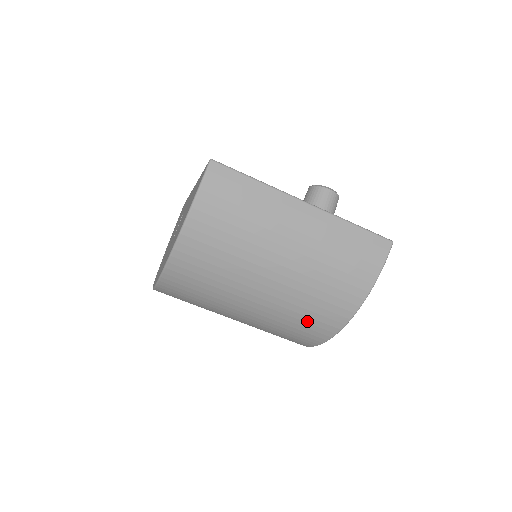
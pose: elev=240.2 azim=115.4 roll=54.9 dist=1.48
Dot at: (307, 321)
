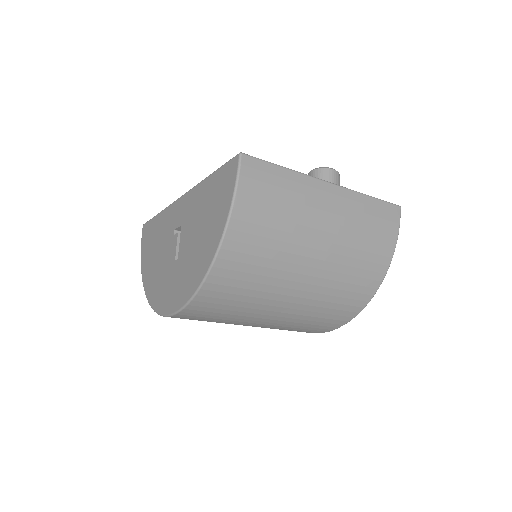
Dot at: (340, 302)
